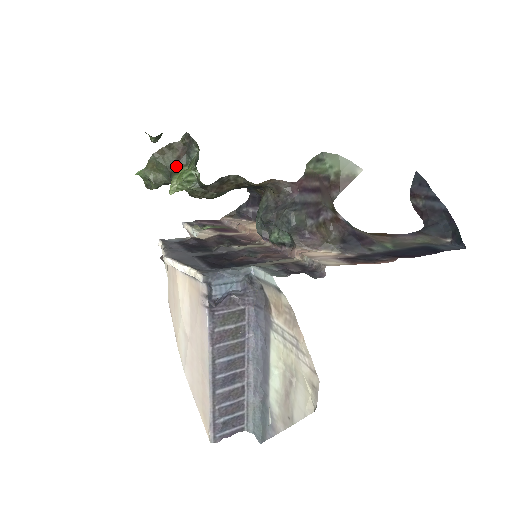
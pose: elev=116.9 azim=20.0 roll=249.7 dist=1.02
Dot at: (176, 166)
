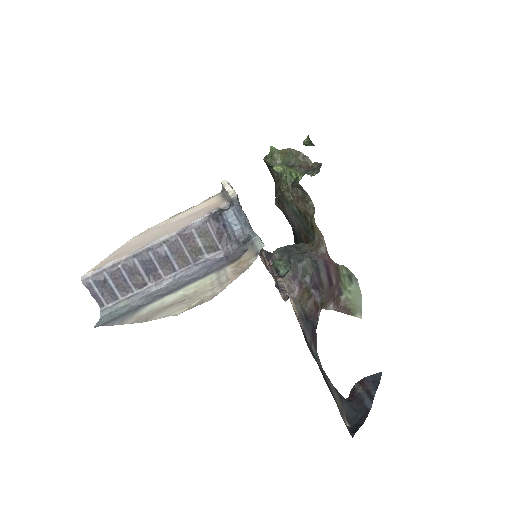
Dot at: (294, 166)
